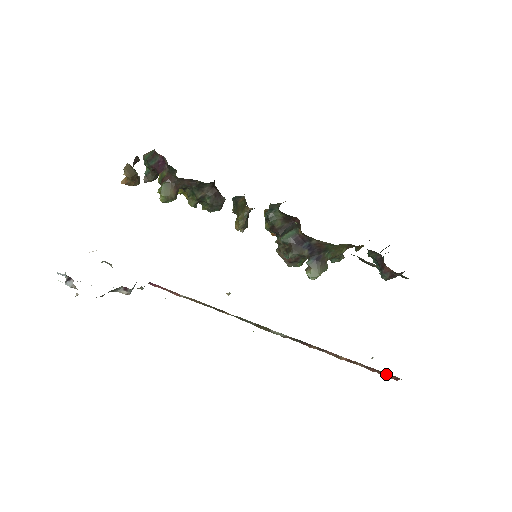
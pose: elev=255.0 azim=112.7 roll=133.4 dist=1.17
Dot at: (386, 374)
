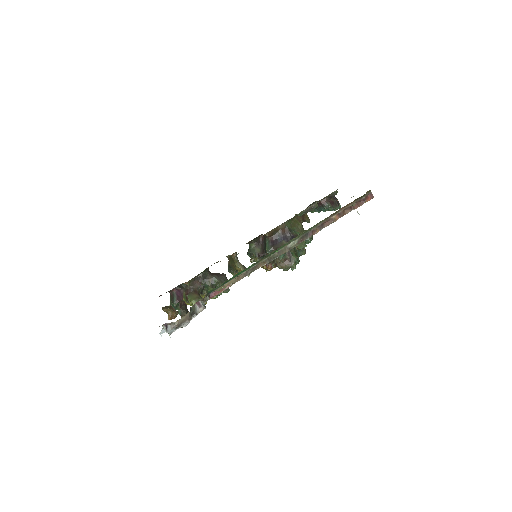
Dot at: (363, 199)
